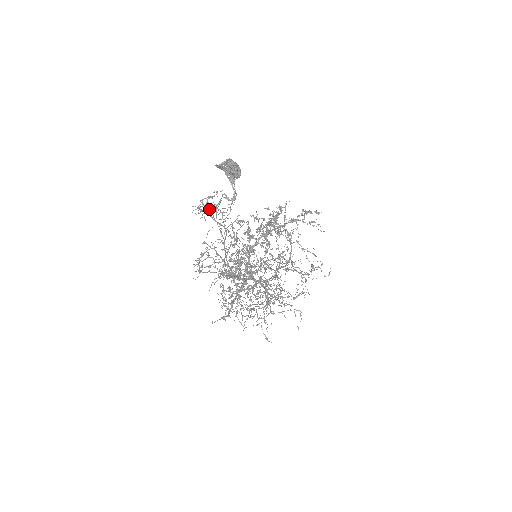
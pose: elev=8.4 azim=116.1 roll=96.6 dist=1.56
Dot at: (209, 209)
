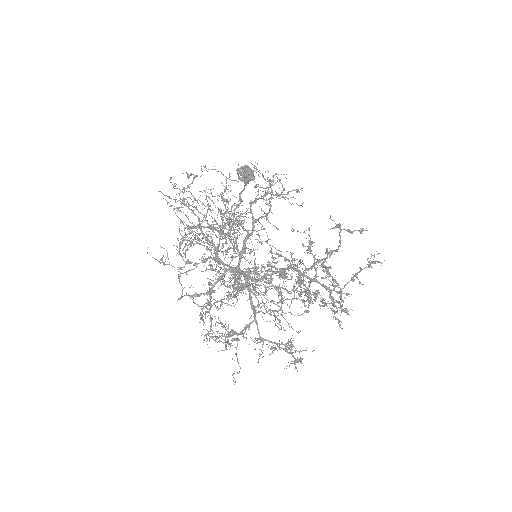
Dot at: occluded
